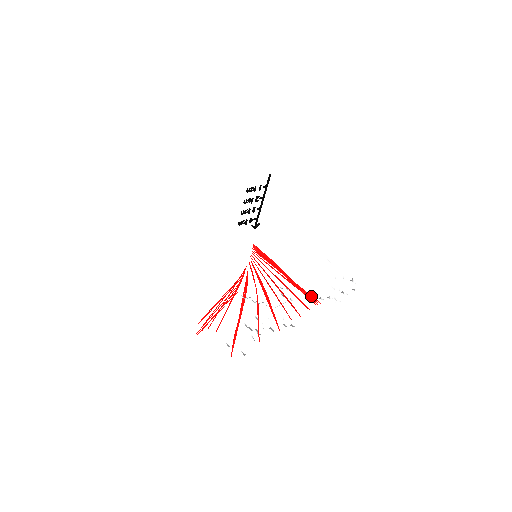
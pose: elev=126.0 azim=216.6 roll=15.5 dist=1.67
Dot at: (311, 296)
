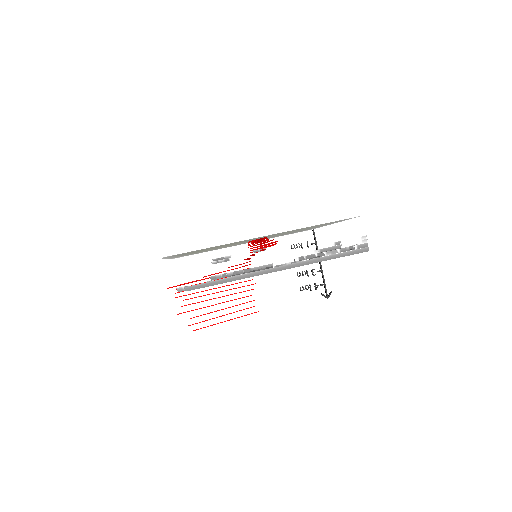
Dot at: (274, 242)
